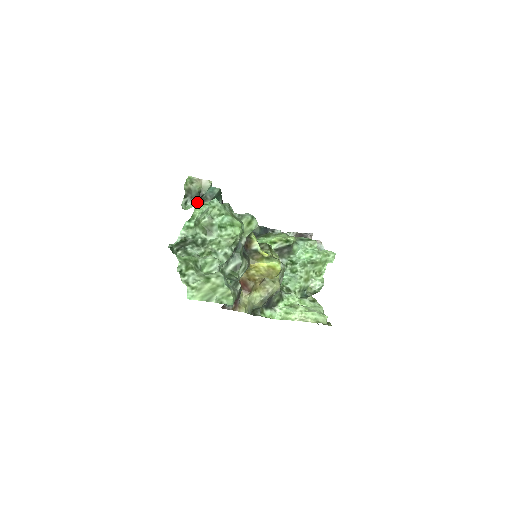
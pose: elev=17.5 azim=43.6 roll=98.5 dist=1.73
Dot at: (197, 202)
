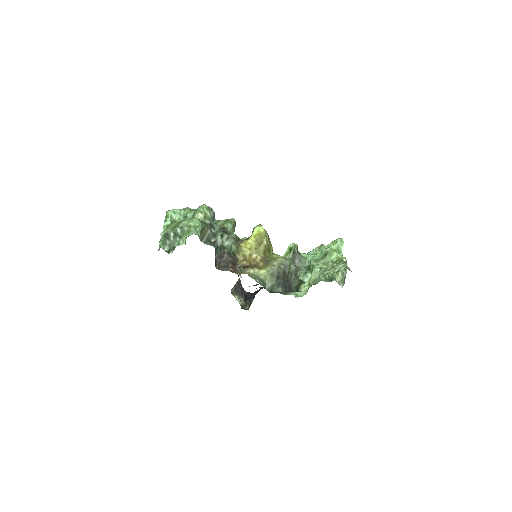
Dot at: occluded
